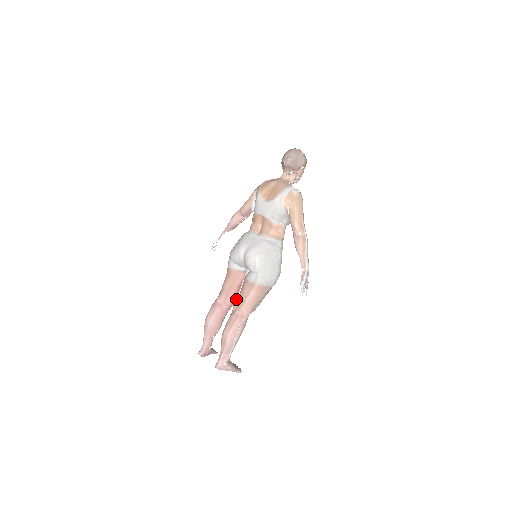
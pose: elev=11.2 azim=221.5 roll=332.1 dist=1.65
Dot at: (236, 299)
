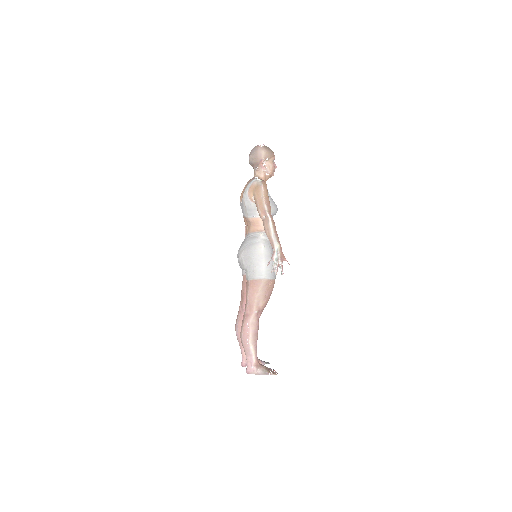
Dot at: occluded
